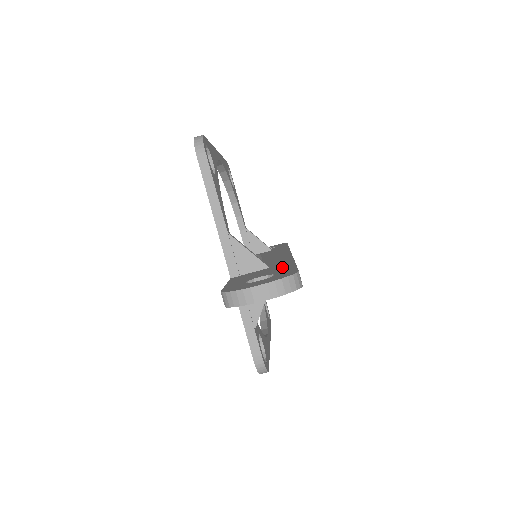
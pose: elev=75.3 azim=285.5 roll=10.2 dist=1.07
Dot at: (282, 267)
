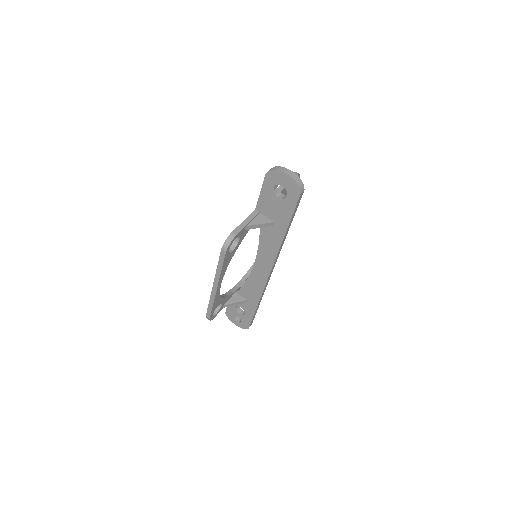
Dot at: occluded
